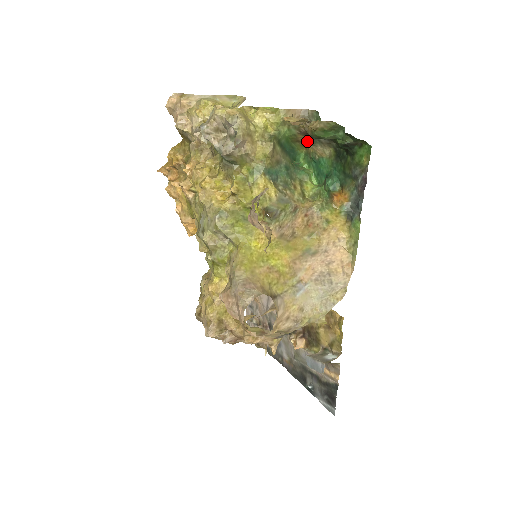
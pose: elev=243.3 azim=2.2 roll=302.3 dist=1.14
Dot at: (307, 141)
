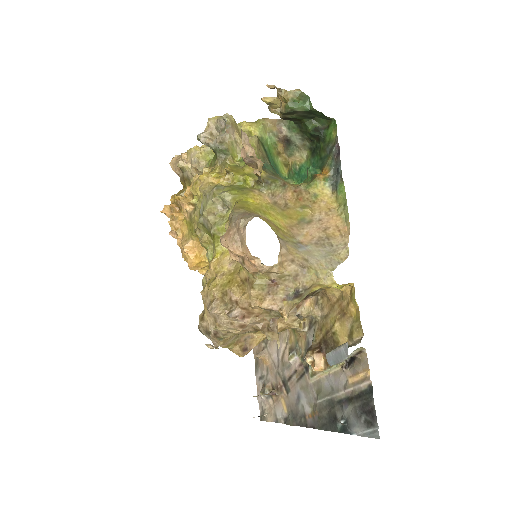
Dot at: (286, 152)
